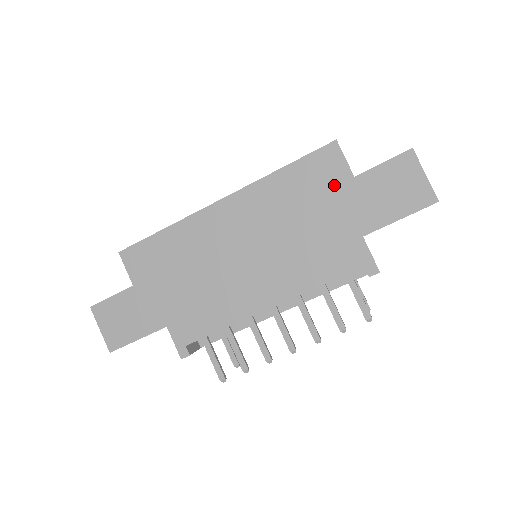
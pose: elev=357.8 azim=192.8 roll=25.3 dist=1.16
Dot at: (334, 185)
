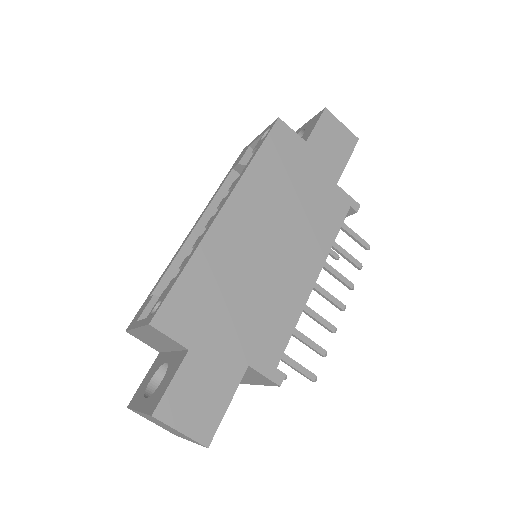
Dot at: (298, 154)
